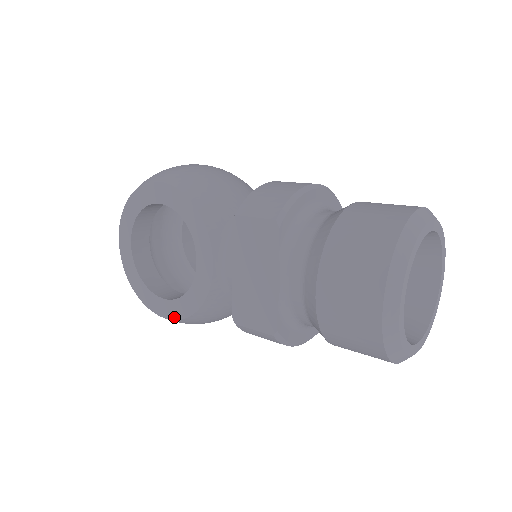
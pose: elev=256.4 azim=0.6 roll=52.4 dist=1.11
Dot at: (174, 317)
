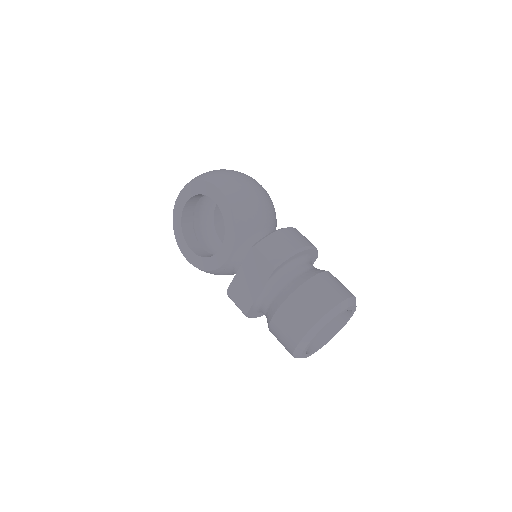
Dot at: (193, 263)
